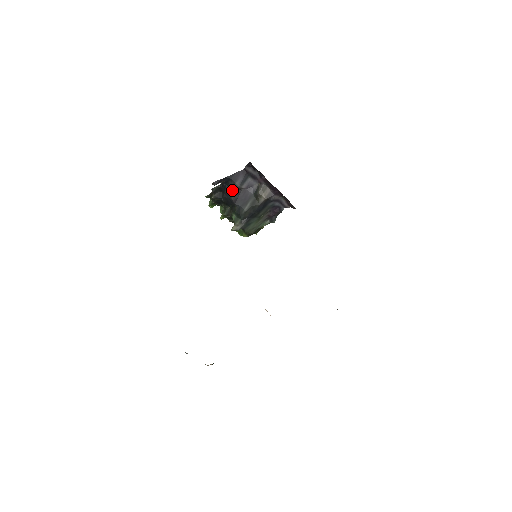
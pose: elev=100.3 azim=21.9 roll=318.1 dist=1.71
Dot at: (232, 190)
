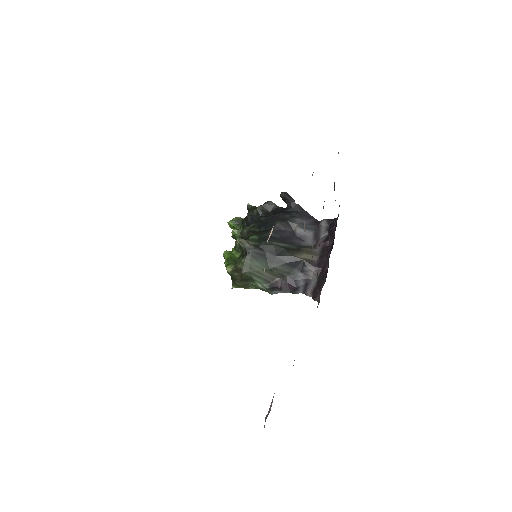
Dot at: (287, 219)
